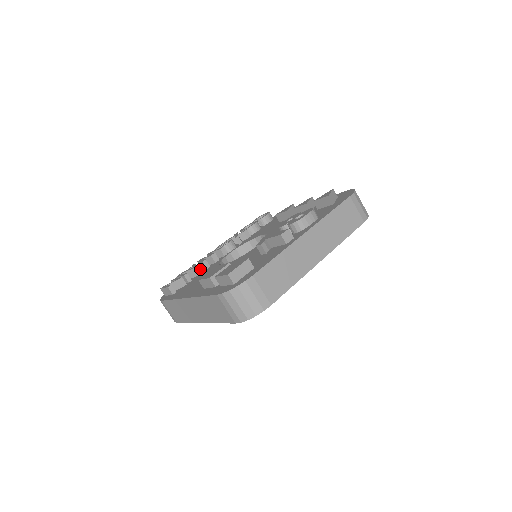
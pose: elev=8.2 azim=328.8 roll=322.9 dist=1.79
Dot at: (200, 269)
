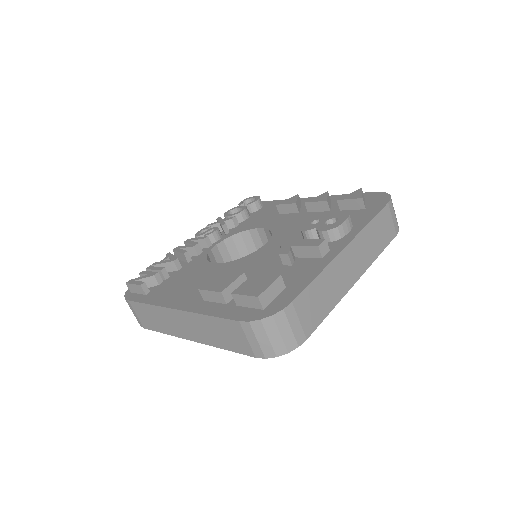
Dot at: occluded
